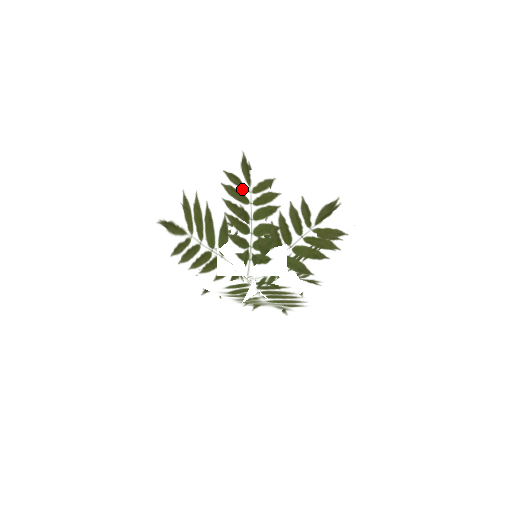
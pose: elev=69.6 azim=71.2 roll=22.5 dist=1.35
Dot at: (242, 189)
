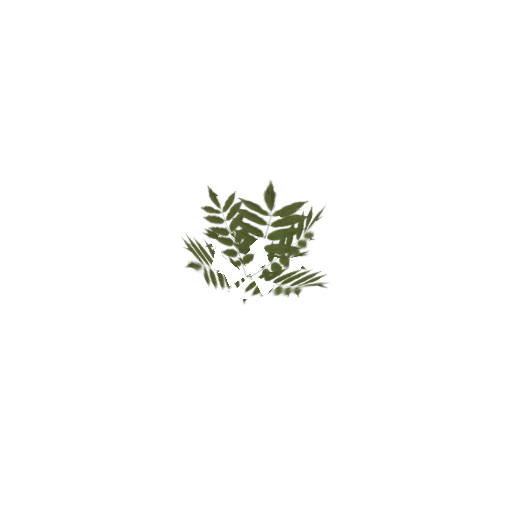
Dot at: (216, 214)
